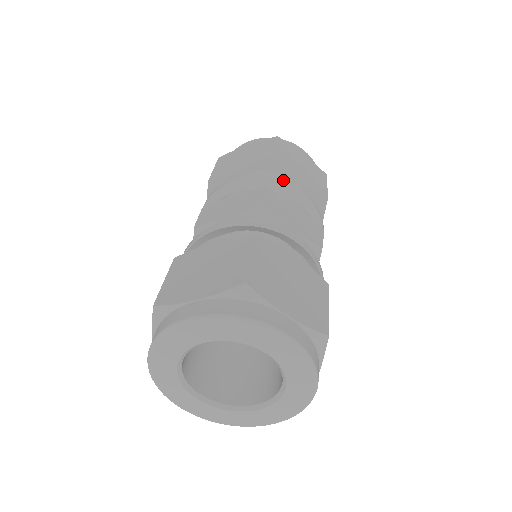
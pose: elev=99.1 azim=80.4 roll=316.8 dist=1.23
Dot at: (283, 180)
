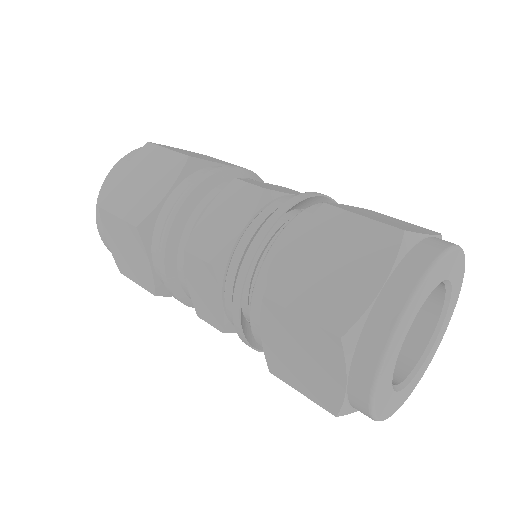
Dot at: (224, 167)
